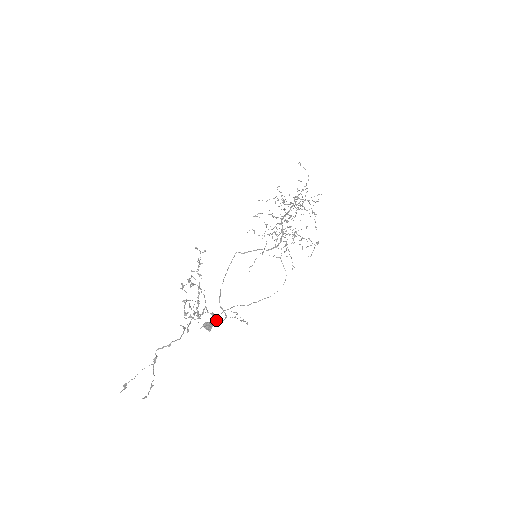
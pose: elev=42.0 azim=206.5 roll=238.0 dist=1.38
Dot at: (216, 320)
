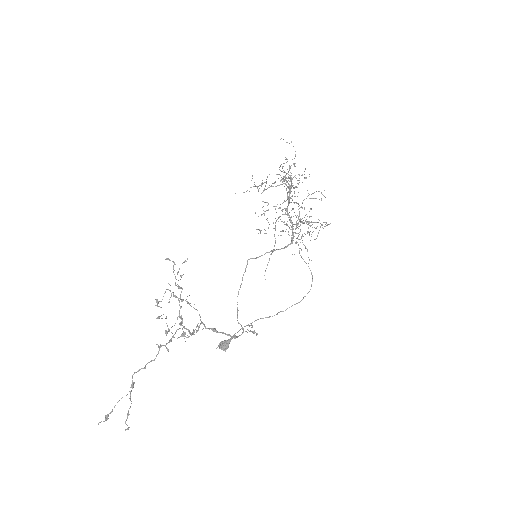
Dot at: occluded
